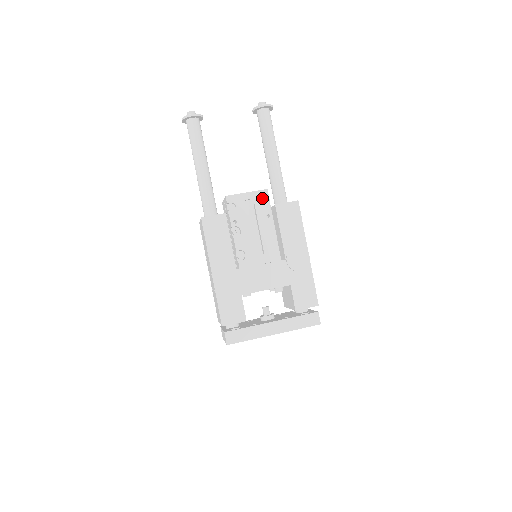
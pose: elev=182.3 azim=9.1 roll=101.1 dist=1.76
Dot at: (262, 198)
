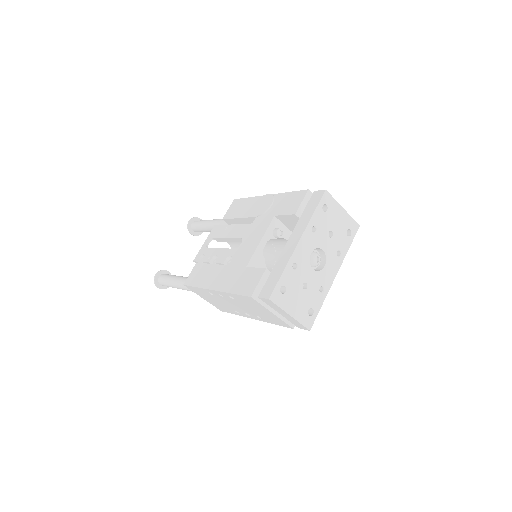
Dot at: (215, 231)
